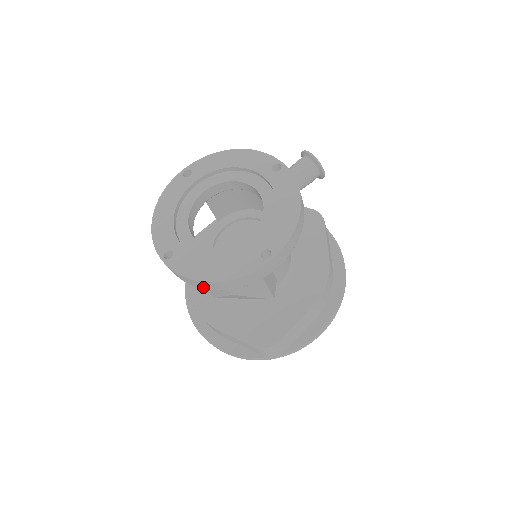
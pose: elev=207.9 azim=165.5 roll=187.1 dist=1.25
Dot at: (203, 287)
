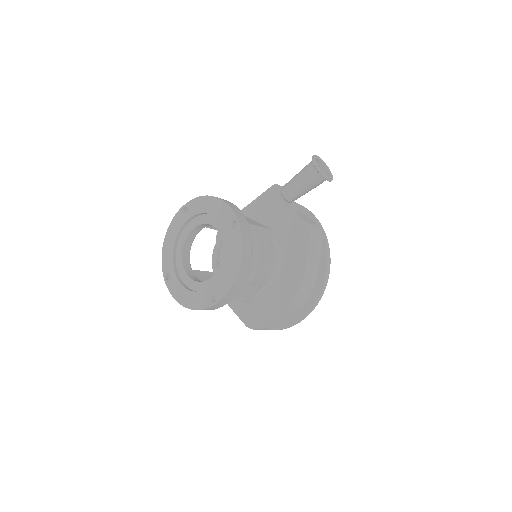
Dot at: occluded
